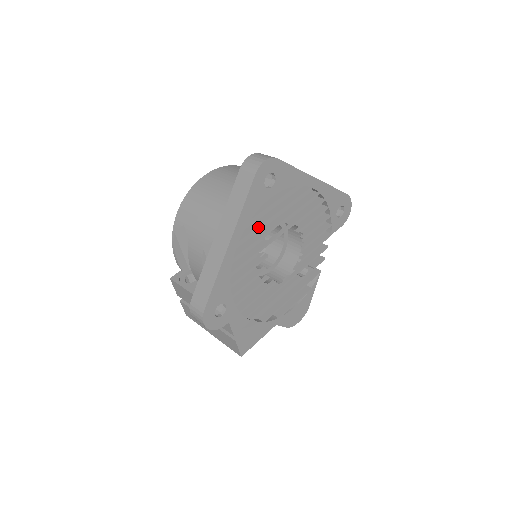
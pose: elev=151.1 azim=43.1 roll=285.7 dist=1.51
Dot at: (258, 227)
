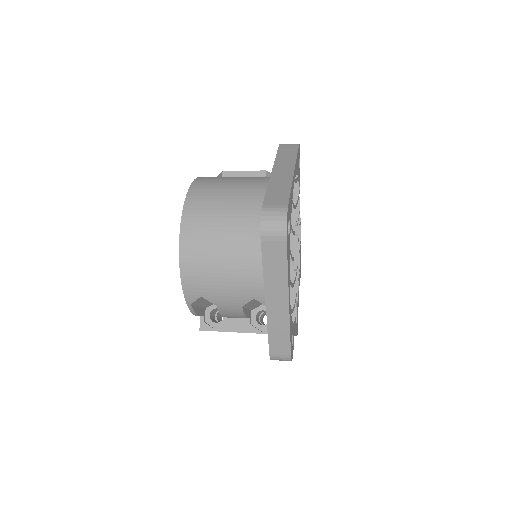
Dot at: occluded
